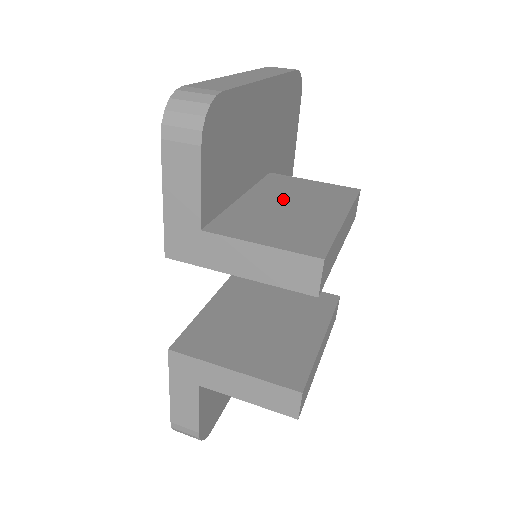
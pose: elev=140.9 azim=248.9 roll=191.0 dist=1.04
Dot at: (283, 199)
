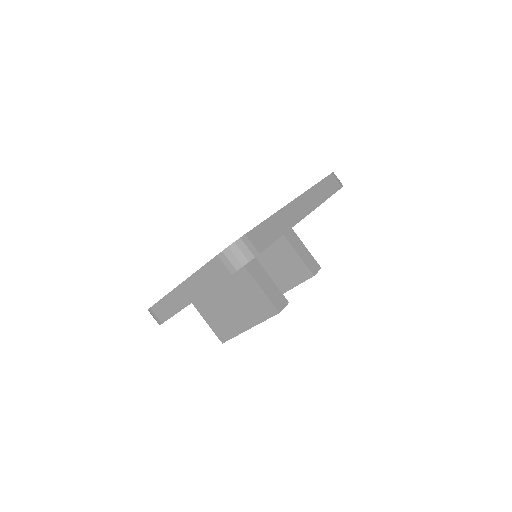
Dot at: (232, 298)
